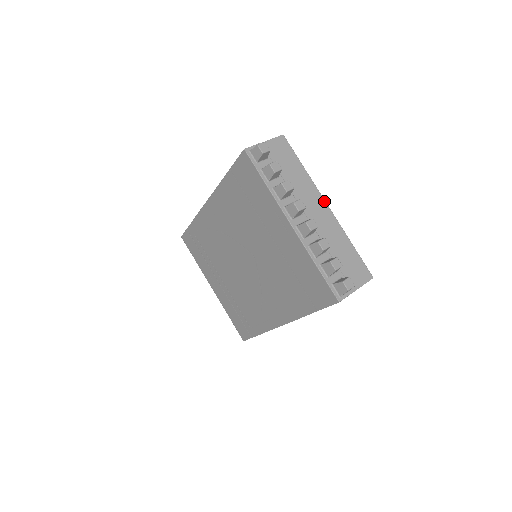
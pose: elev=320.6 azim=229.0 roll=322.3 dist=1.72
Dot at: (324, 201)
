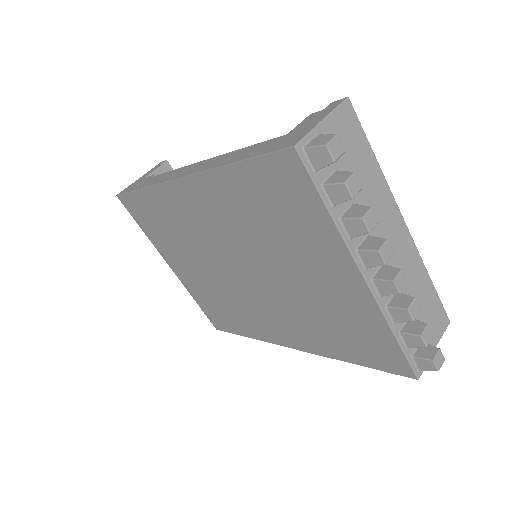
Dot at: (401, 217)
